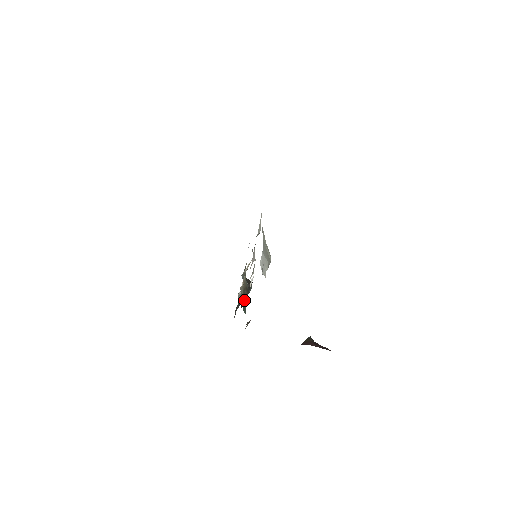
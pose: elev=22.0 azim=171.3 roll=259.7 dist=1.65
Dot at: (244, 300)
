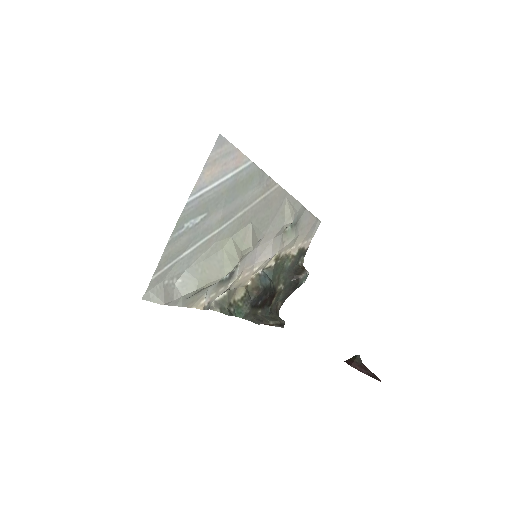
Dot at: (245, 302)
